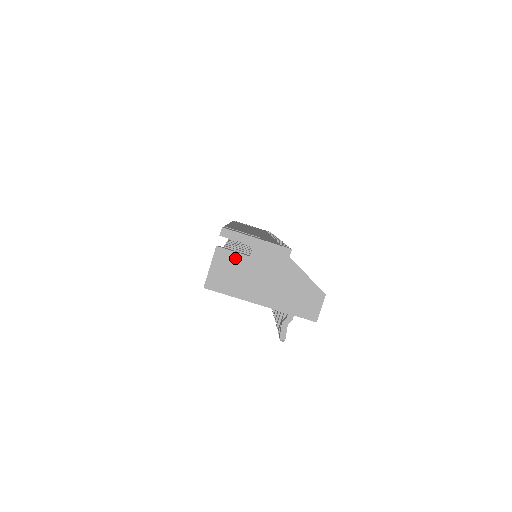
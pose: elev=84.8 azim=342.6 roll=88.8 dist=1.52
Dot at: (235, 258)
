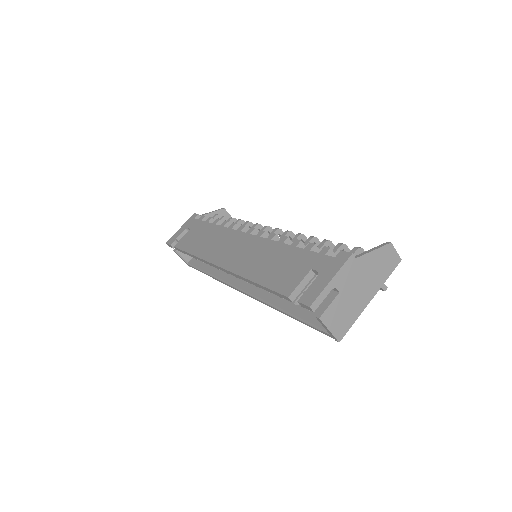
Dot at: (334, 306)
